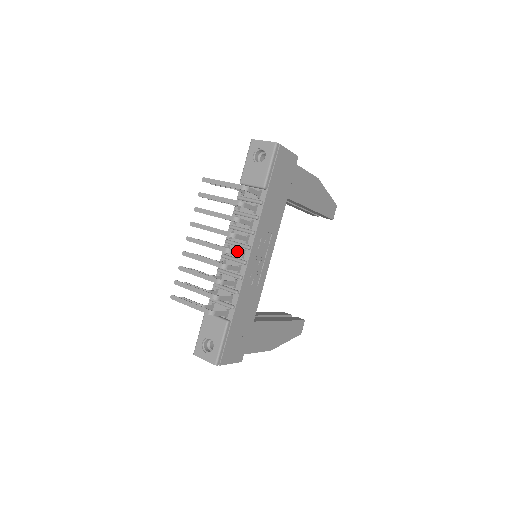
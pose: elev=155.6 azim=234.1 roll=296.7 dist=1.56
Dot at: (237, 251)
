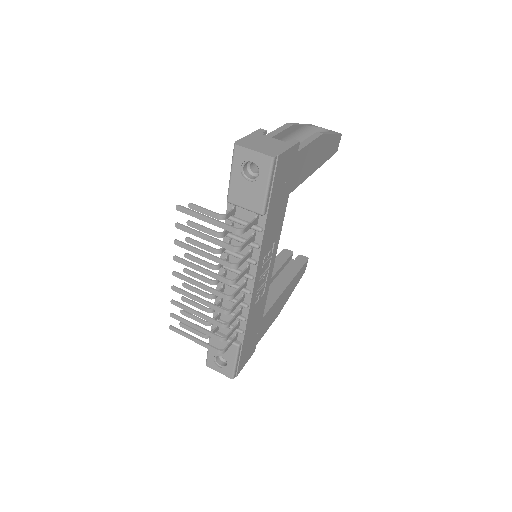
Dot at: (239, 289)
